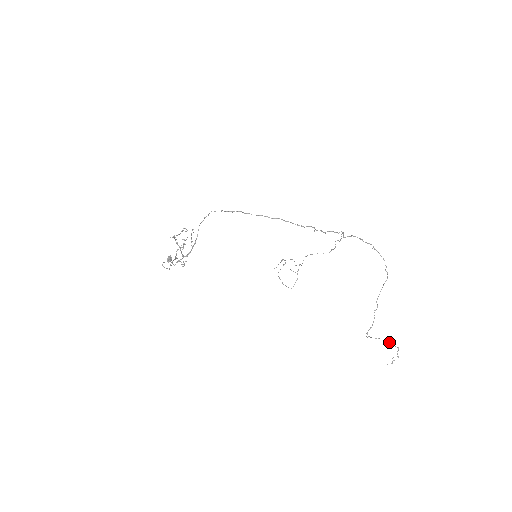
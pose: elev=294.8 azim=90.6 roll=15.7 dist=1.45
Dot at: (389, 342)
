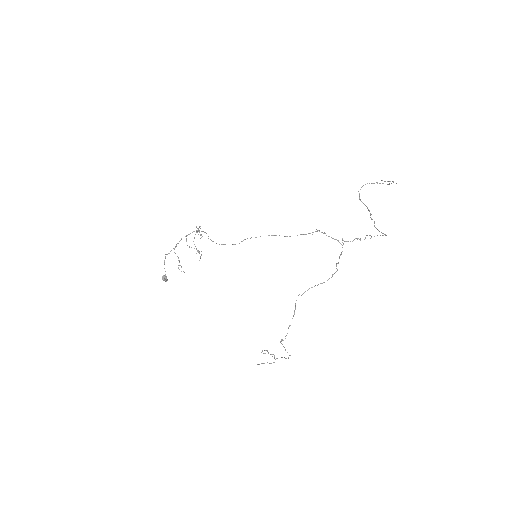
Dot at: occluded
